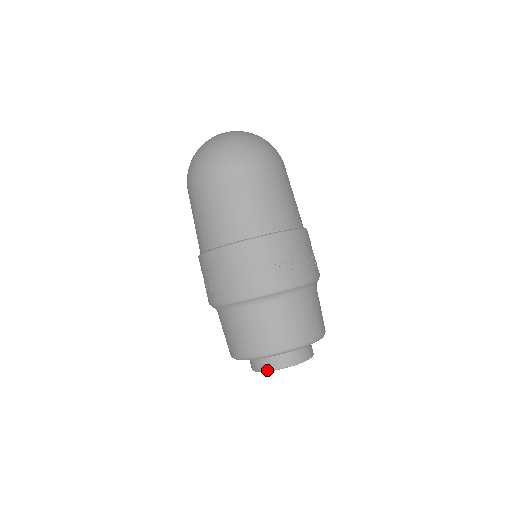
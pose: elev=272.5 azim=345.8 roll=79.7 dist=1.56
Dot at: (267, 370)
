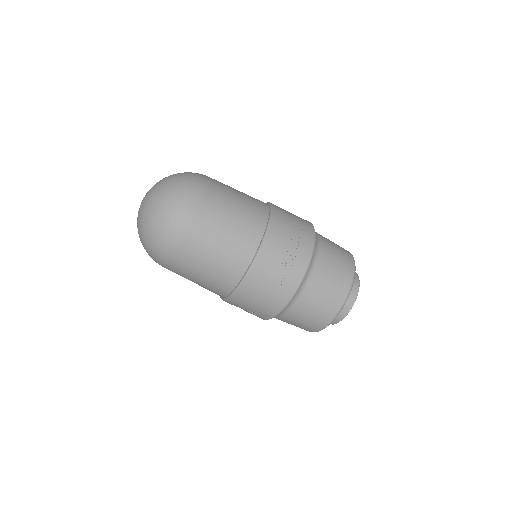
Dot at: occluded
